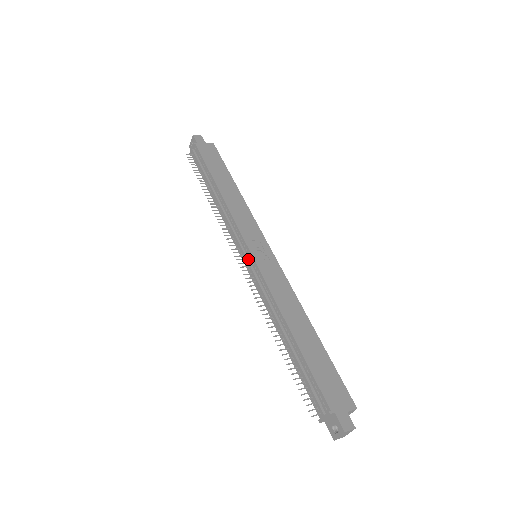
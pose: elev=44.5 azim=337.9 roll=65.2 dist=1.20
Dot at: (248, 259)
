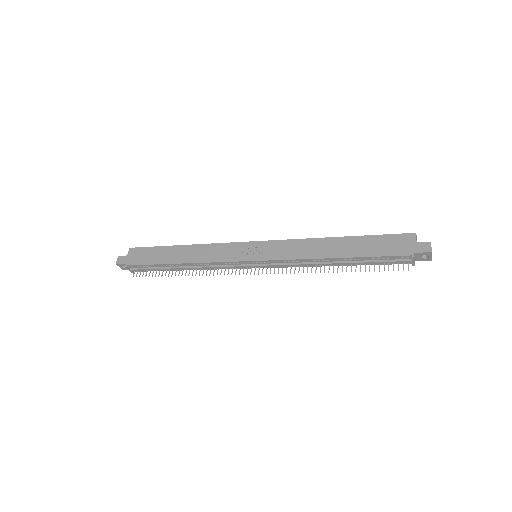
Dot at: (258, 265)
